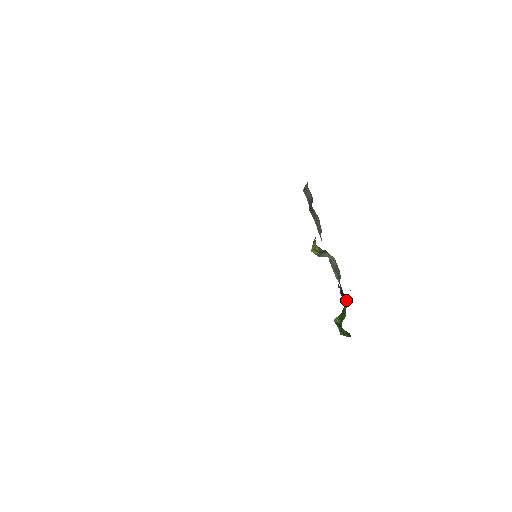
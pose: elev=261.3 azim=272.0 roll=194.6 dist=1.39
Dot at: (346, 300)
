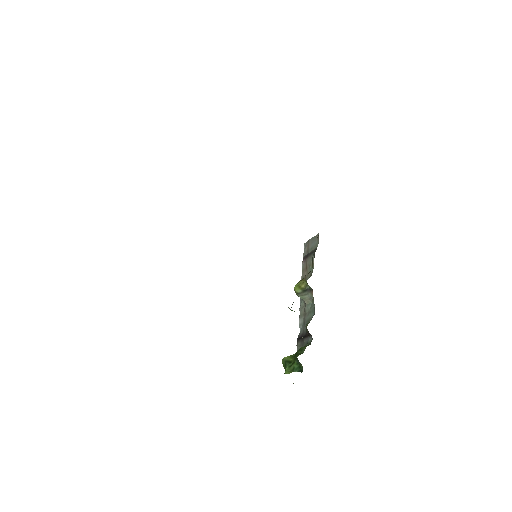
Dot at: (306, 342)
